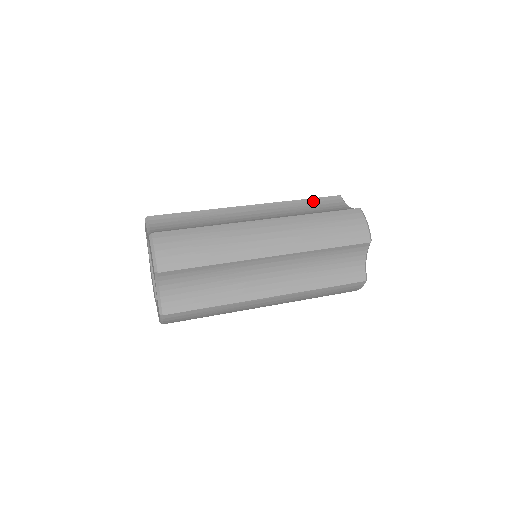
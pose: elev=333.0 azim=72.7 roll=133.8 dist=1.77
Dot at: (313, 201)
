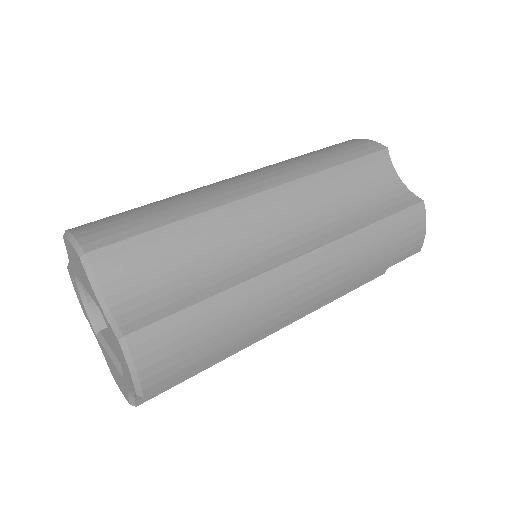
Dot at: occluded
